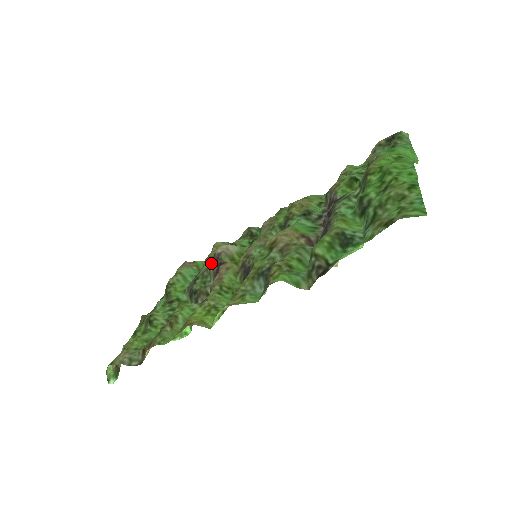
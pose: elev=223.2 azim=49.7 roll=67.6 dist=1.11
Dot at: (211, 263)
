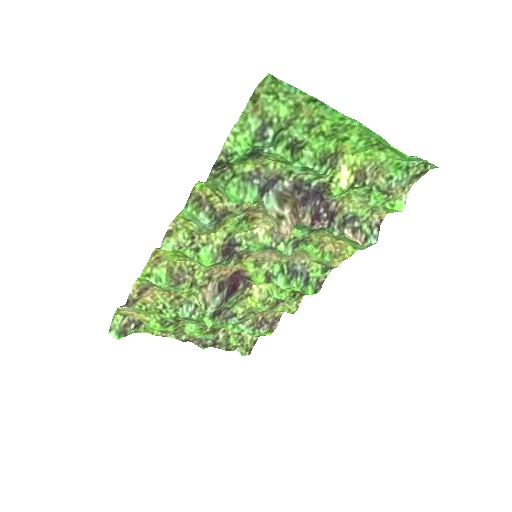
Dot at: (247, 295)
